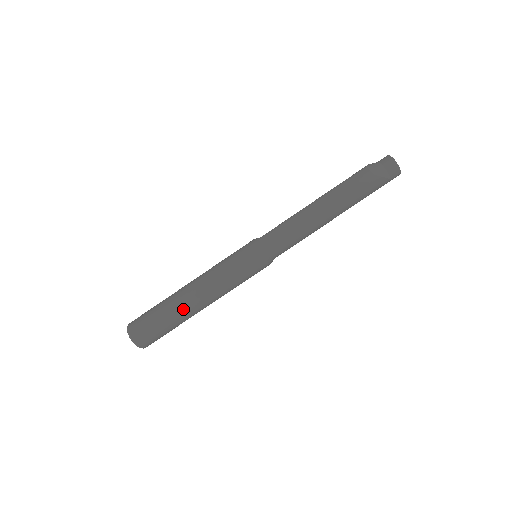
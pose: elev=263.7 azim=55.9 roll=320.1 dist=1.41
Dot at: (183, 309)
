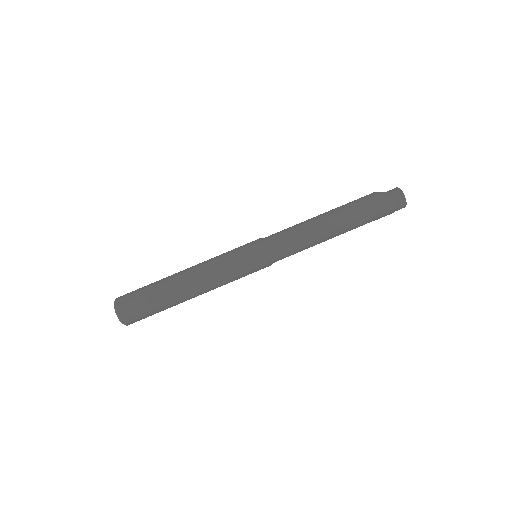
Dot at: (174, 289)
